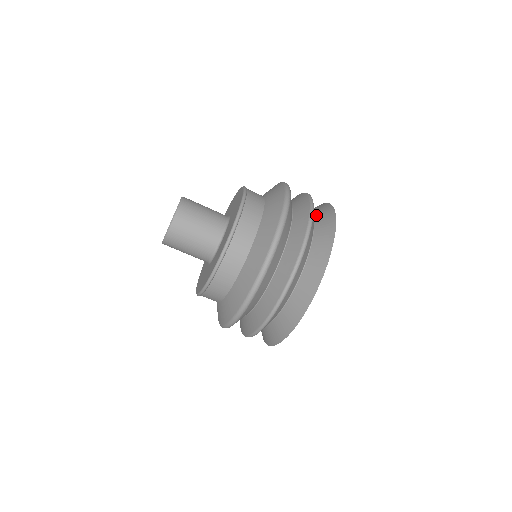
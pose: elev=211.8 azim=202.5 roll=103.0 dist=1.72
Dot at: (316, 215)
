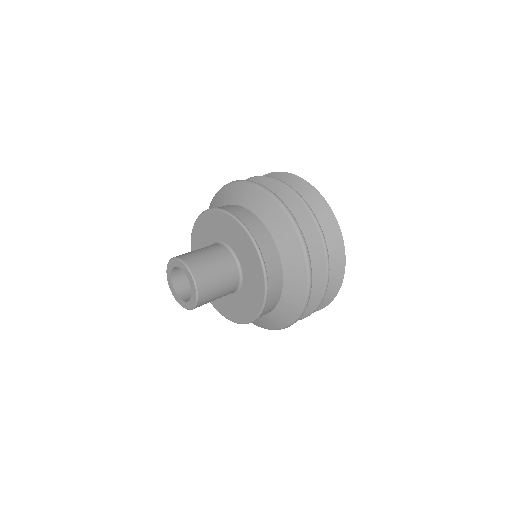
Dot at: occluded
